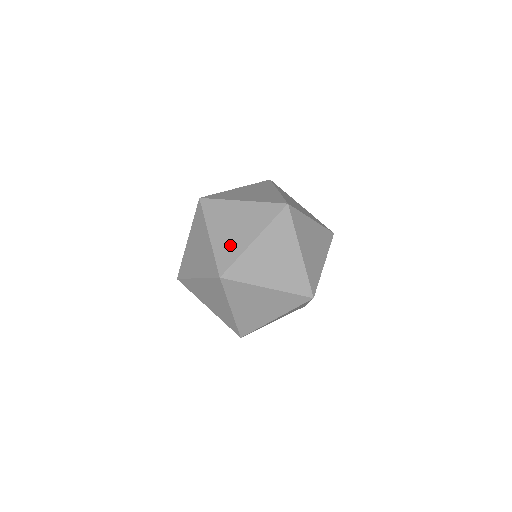
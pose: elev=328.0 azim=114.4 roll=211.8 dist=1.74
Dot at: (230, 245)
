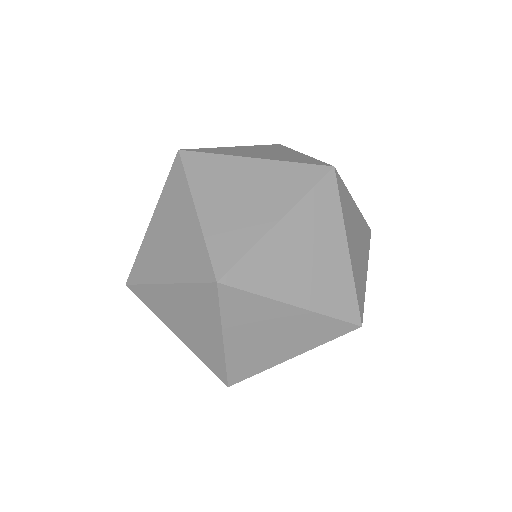
Dot at: (235, 227)
